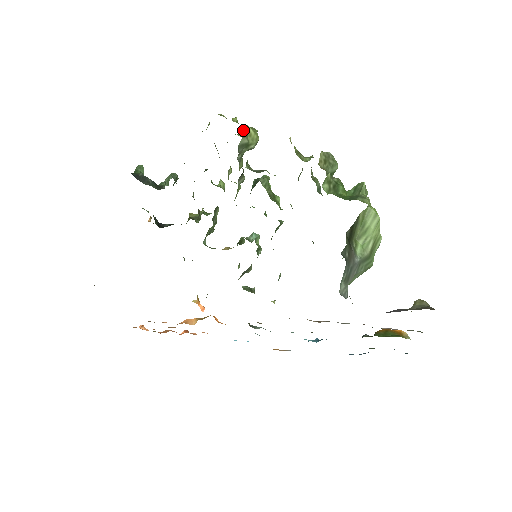
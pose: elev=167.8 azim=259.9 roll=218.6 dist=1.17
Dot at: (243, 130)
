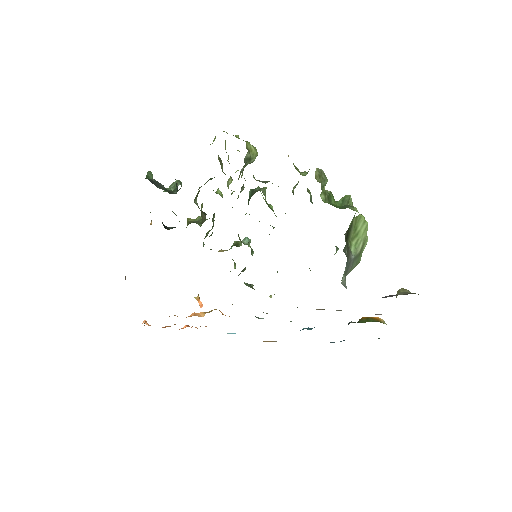
Dot at: (246, 146)
